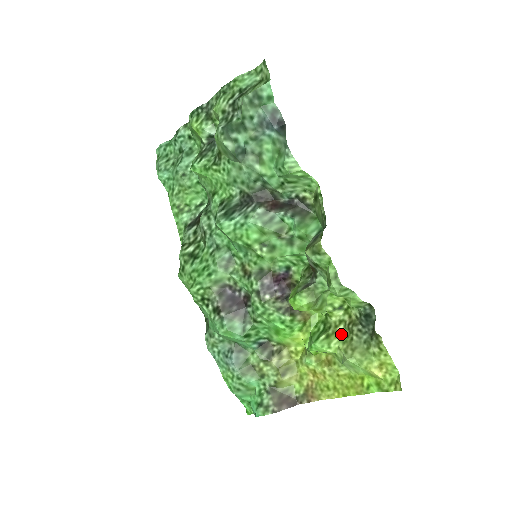
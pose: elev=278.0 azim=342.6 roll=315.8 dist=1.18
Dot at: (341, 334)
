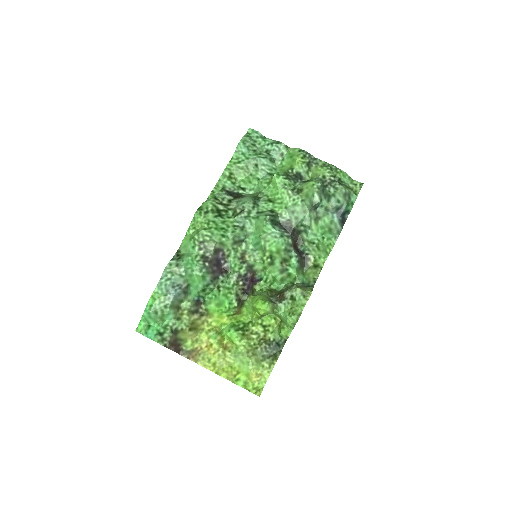
Dot at: (251, 340)
